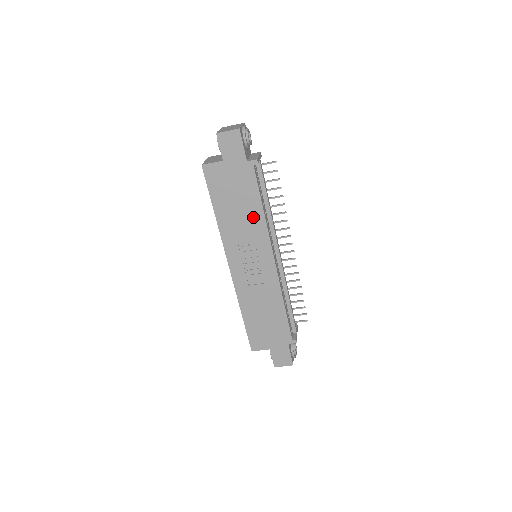
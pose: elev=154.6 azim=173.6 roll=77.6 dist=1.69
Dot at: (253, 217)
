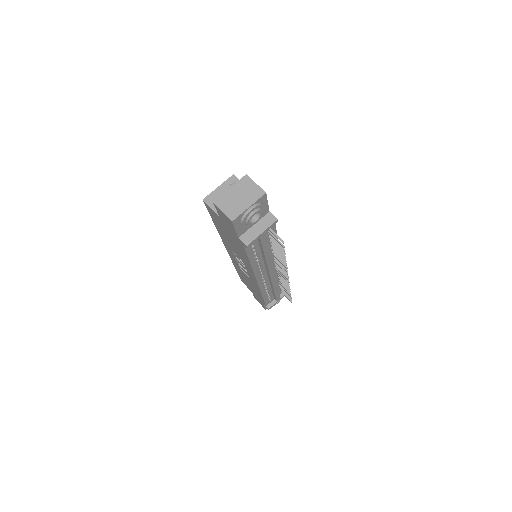
Dot at: (243, 257)
